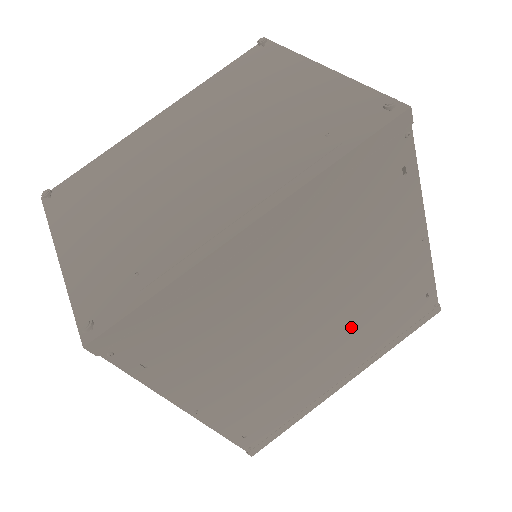
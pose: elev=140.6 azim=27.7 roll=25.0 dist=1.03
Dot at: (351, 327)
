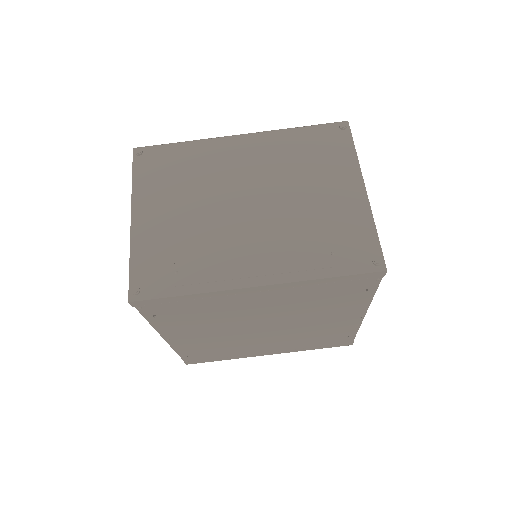
Dot at: (288, 335)
